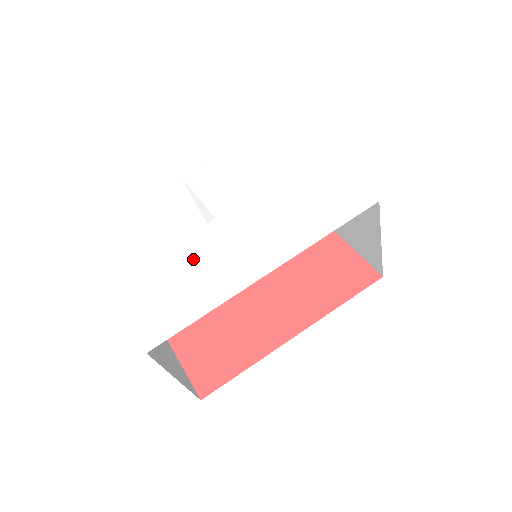
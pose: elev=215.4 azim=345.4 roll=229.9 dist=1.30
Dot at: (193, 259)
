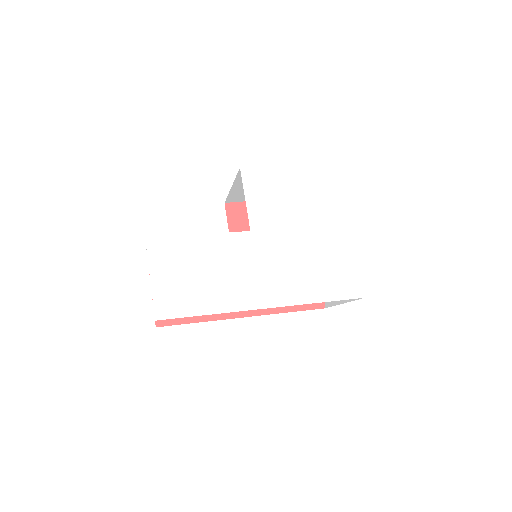
Dot at: (219, 259)
